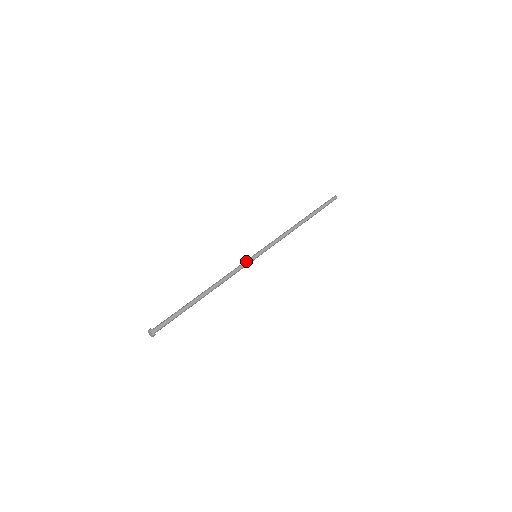
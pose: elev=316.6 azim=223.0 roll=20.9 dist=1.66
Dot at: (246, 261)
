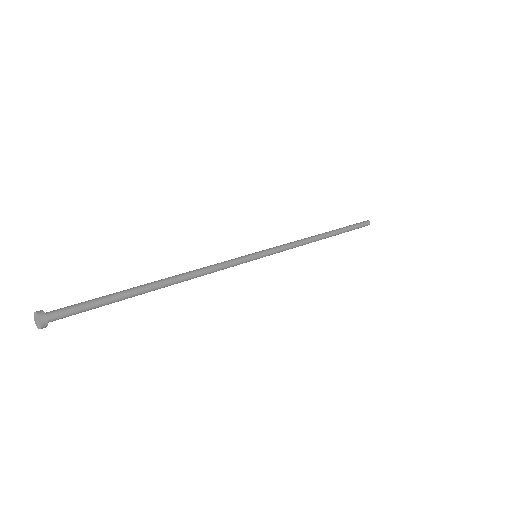
Dot at: (241, 257)
